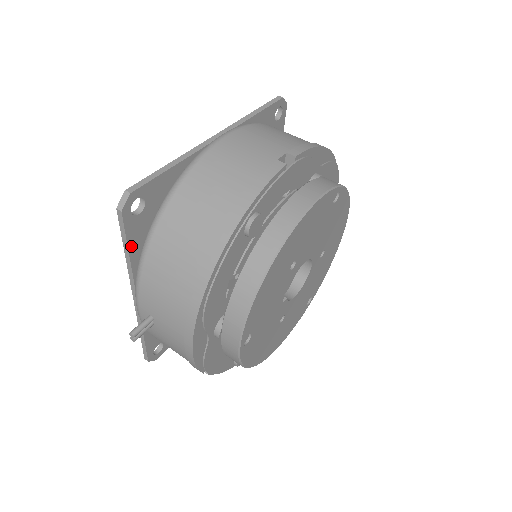
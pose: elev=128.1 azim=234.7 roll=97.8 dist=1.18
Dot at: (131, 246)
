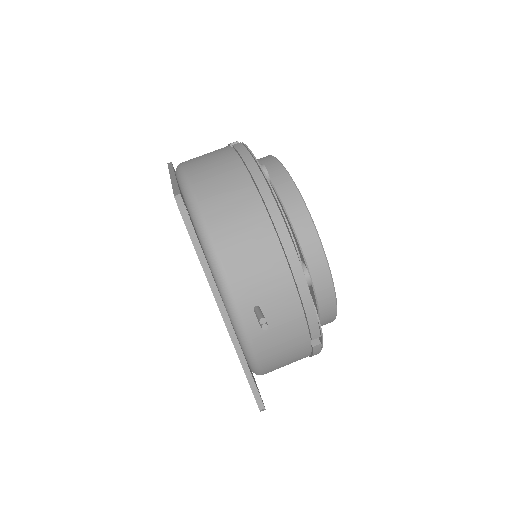
Dot at: (202, 251)
